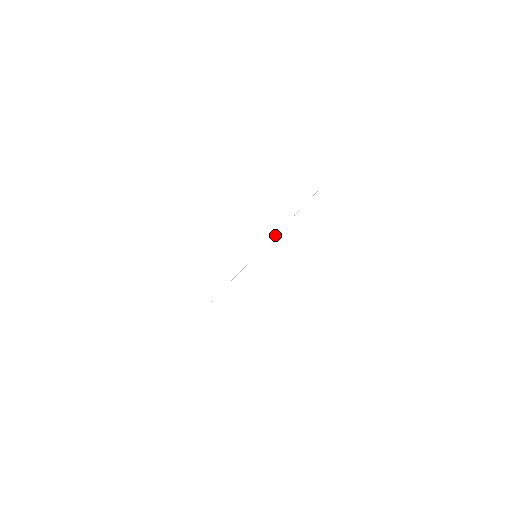
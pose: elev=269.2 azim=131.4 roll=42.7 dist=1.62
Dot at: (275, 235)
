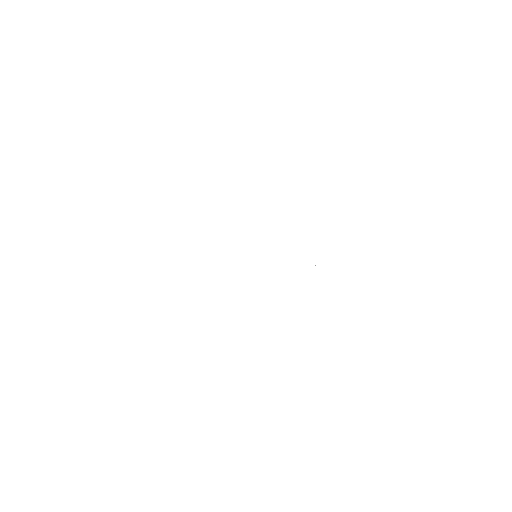
Dot at: occluded
